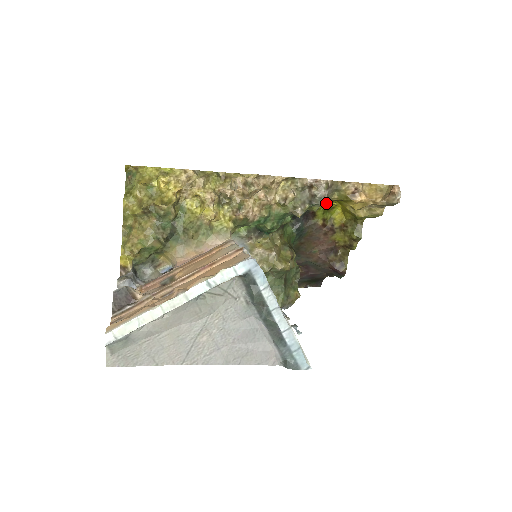
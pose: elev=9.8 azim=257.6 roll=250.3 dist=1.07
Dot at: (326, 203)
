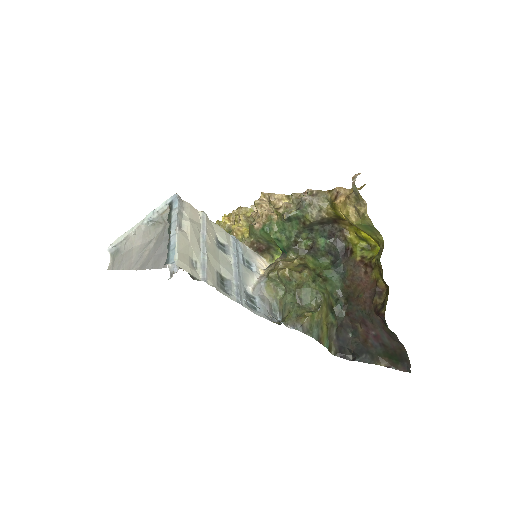
Dot at: (359, 237)
